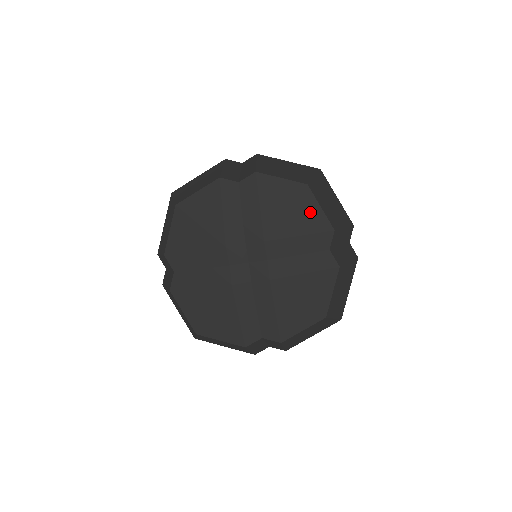
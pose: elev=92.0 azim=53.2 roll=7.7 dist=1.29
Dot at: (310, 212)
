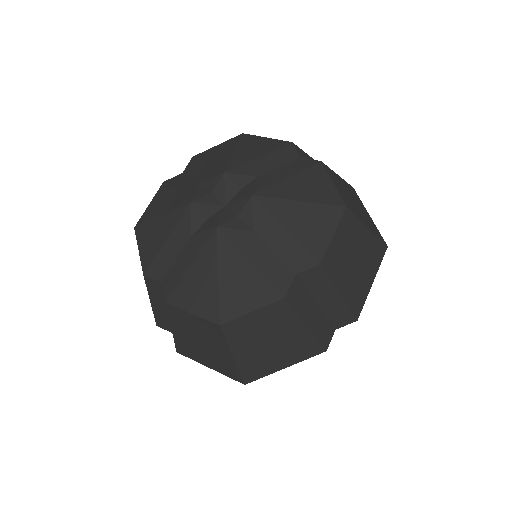
Dot at: (319, 225)
